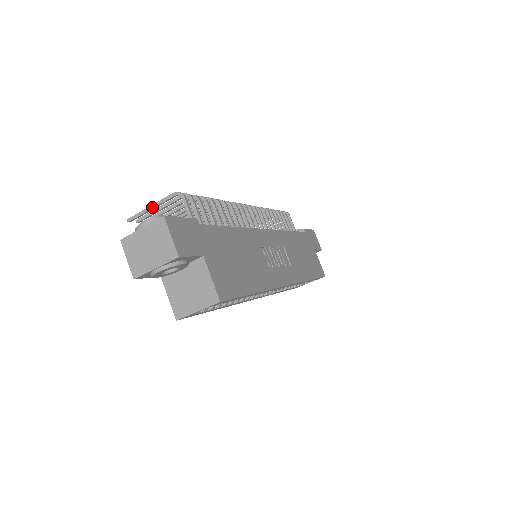
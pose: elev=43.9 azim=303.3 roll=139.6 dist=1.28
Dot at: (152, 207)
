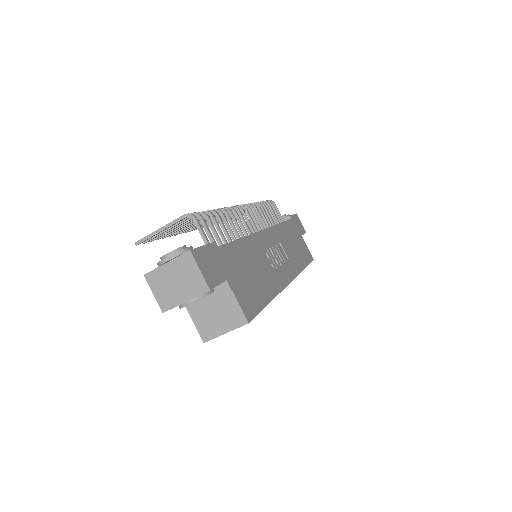
Dot at: (161, 230)
